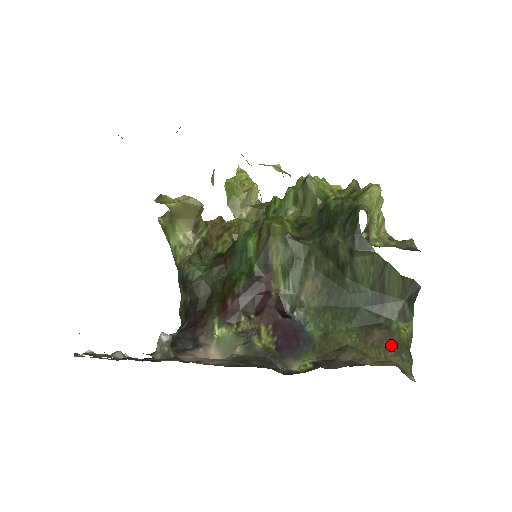
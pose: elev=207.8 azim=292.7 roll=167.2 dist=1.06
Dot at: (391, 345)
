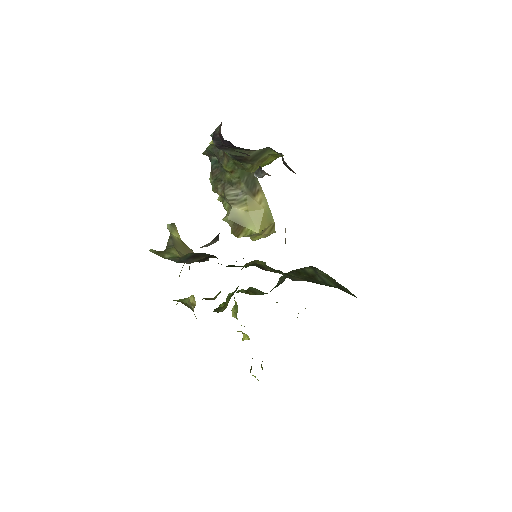
Dot at: occluded
